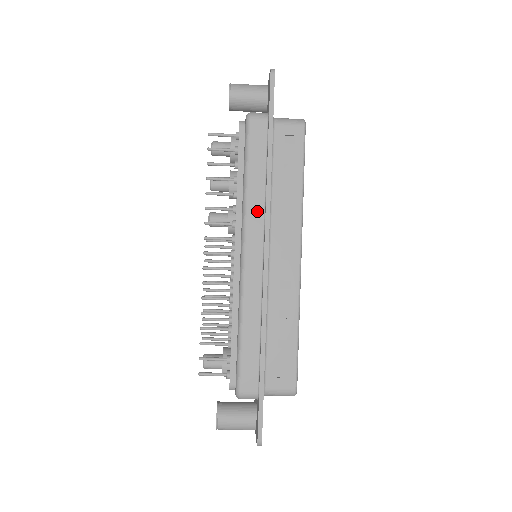
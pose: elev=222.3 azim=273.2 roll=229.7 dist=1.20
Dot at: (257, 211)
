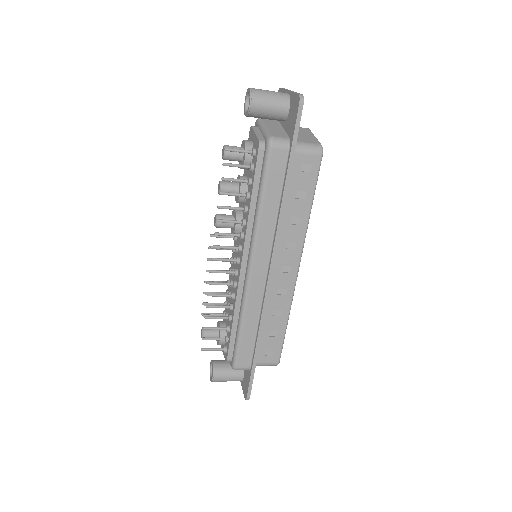
Dot at: (267, 234)
